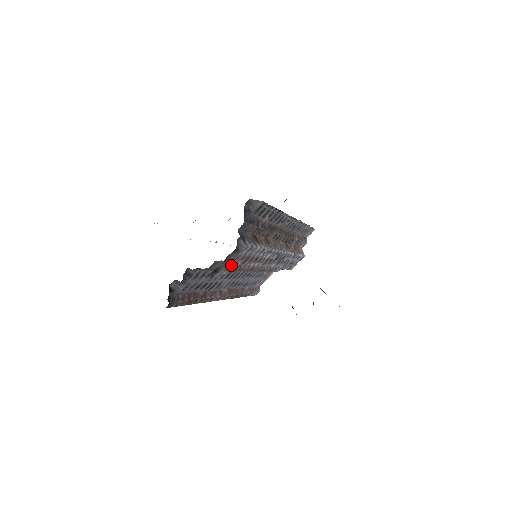
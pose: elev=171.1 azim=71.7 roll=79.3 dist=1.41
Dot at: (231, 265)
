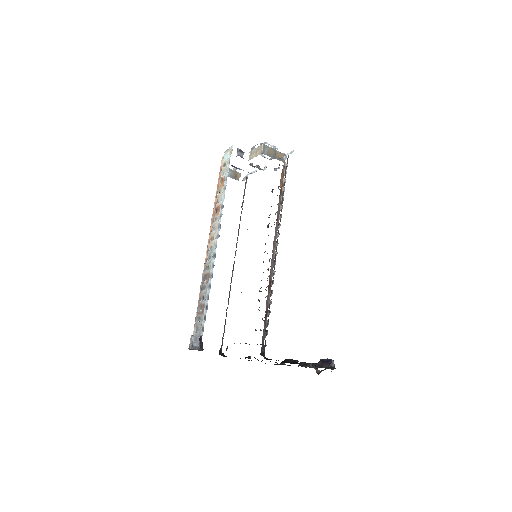
Dot at: occluded
